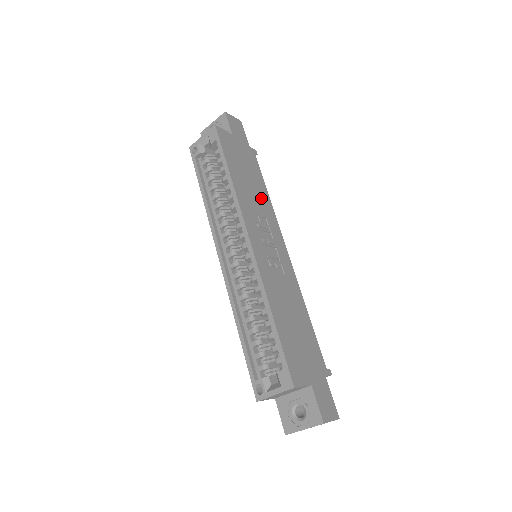
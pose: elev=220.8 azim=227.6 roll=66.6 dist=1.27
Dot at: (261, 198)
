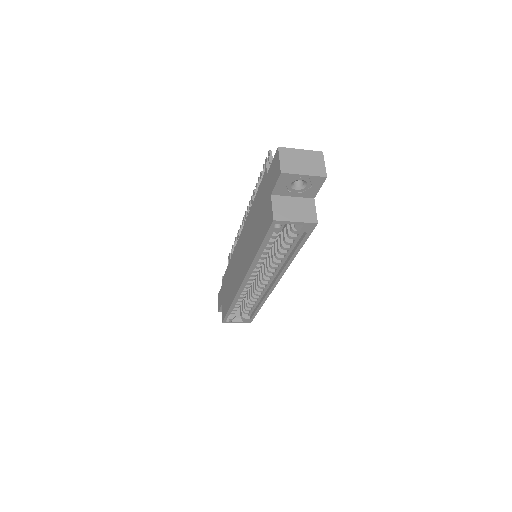
Dot at: occluded
